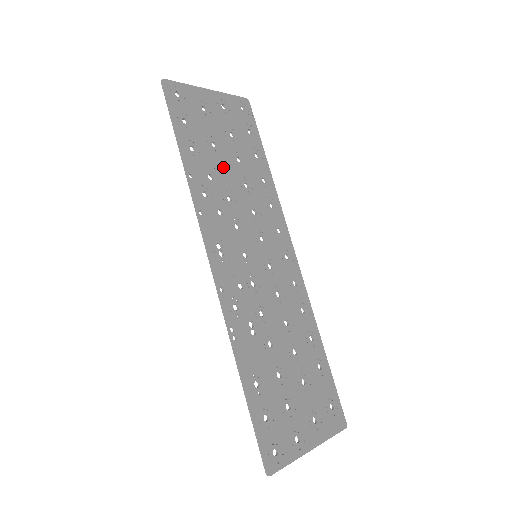
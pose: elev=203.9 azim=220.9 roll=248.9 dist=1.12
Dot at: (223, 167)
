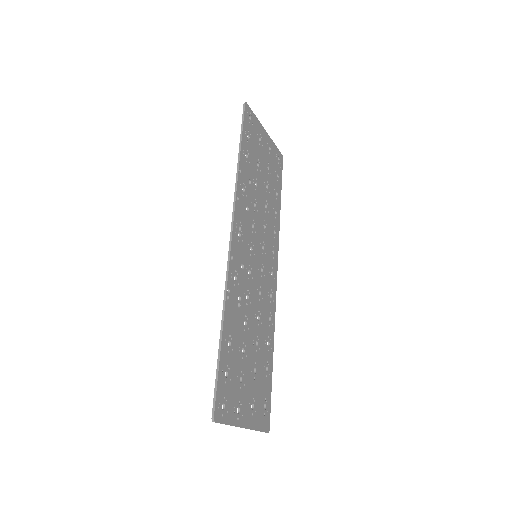
Dot at: (258, 183)
